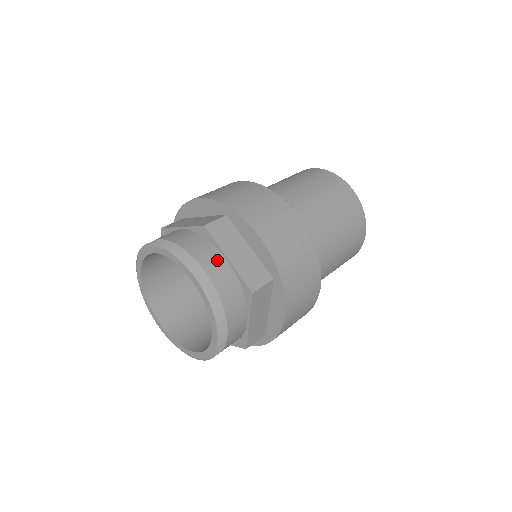
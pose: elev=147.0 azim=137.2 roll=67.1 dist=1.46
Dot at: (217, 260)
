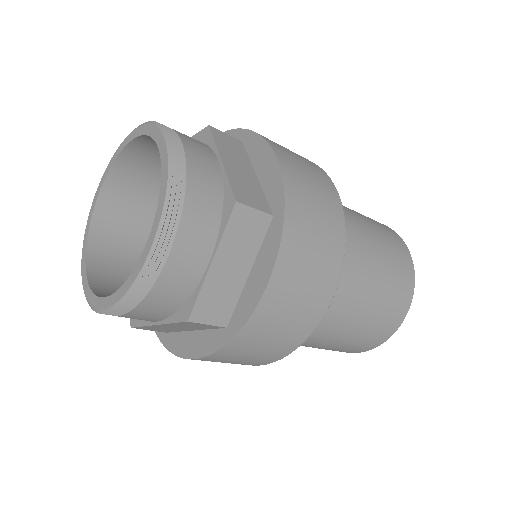
Dot at: (206, 153)
